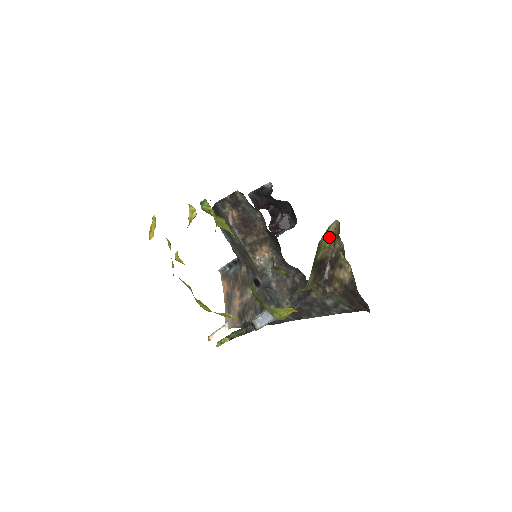
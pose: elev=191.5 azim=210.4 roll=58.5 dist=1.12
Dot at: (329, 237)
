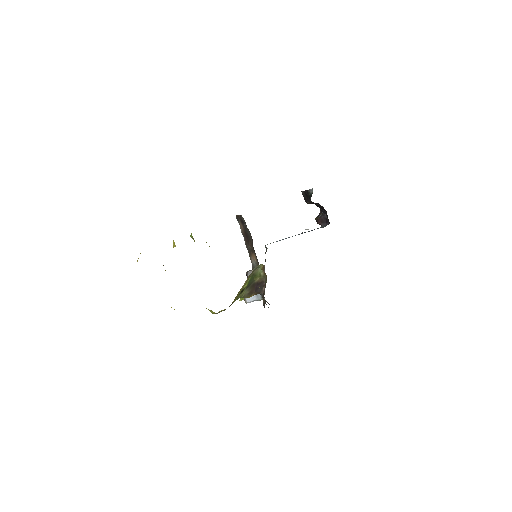
Dot at: (262, 271)
